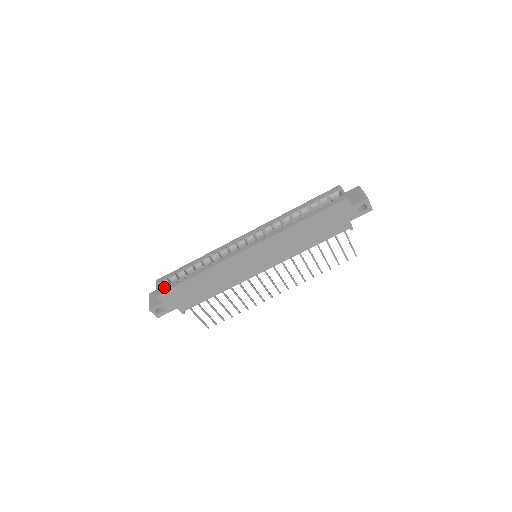
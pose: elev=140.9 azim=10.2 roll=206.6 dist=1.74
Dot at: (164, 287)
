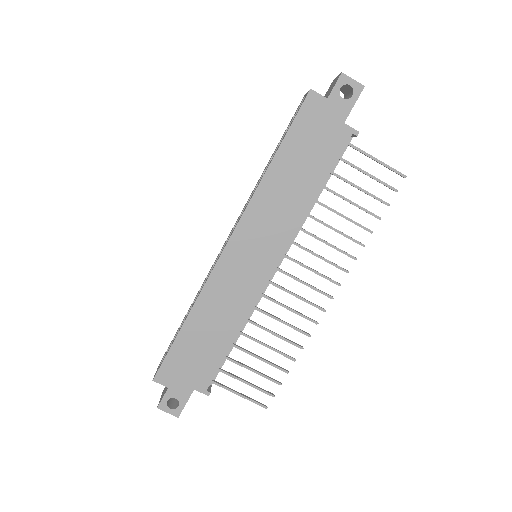
Dot at: (160, 364)
